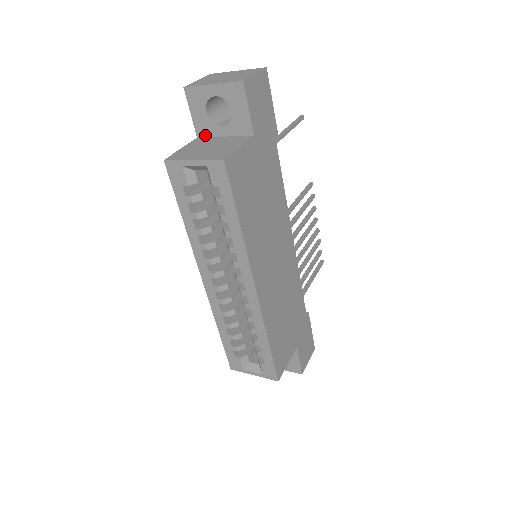
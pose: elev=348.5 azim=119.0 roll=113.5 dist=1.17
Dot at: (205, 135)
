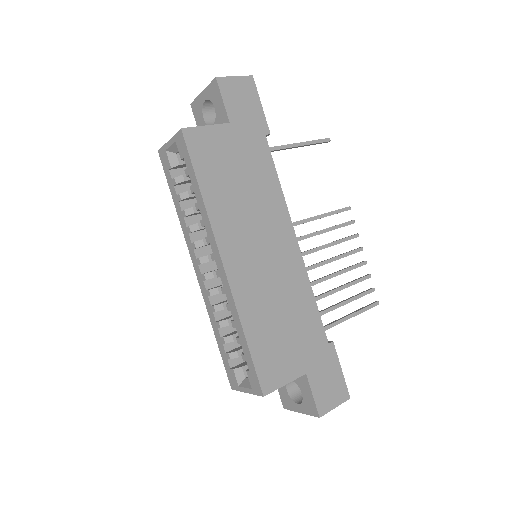
Dot at: occluded
